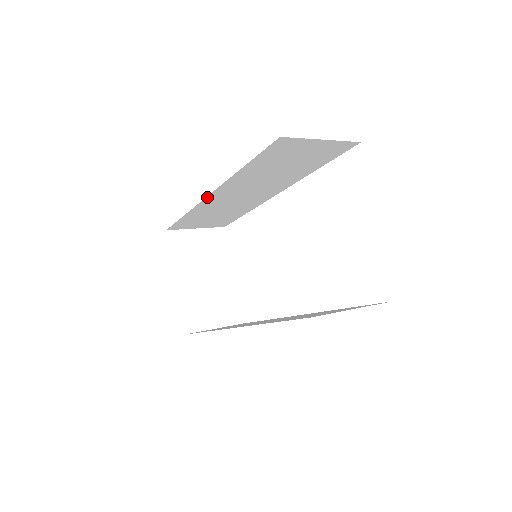
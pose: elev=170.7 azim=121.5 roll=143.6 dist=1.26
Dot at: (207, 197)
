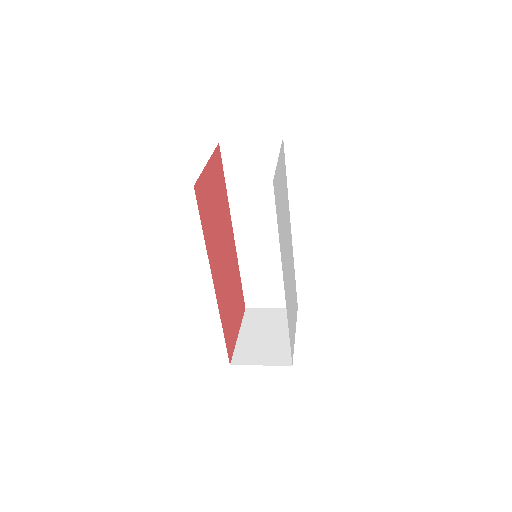
Dot at: (235, 238)
